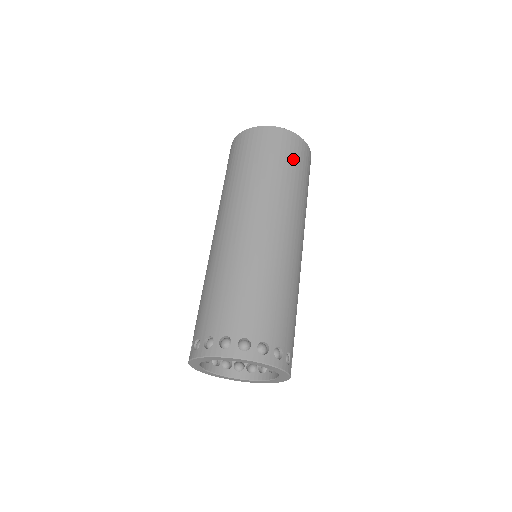
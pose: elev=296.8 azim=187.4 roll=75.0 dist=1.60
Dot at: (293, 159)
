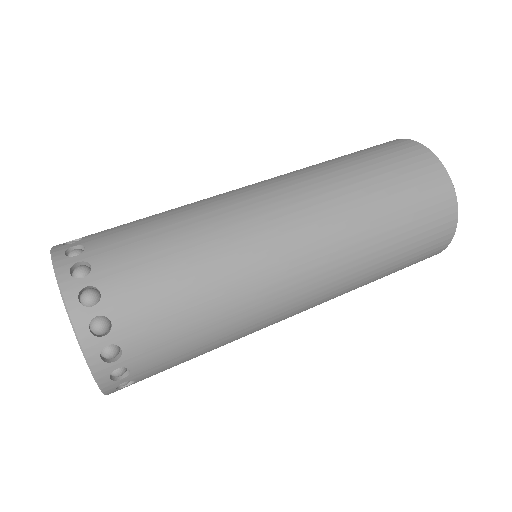
Dot at: (418, 241)
